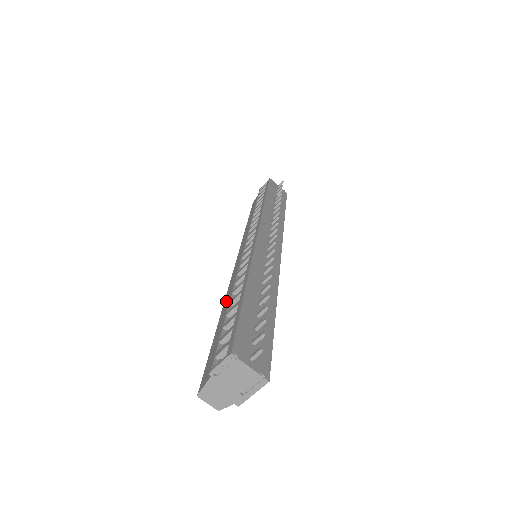
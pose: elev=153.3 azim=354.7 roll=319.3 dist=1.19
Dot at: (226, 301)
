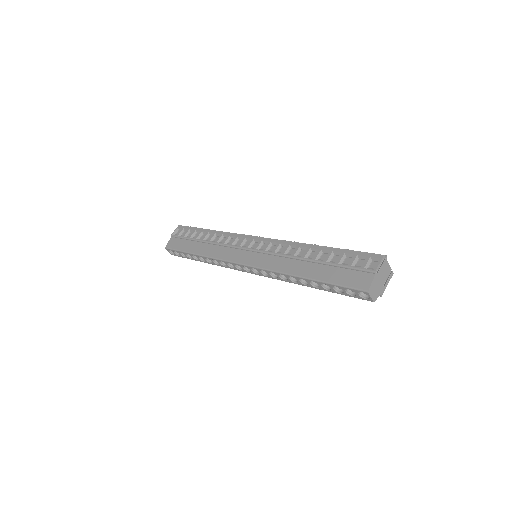
Dot at: (292, 269)
